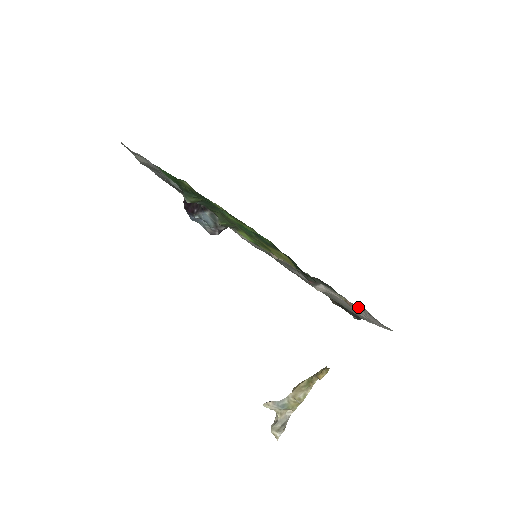
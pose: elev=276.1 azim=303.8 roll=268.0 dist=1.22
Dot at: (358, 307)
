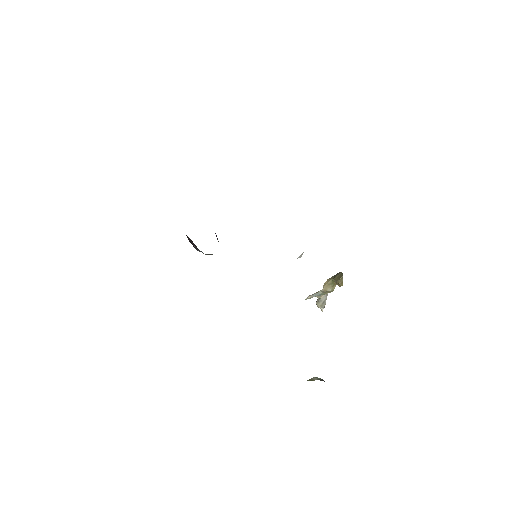
Dot at: occluded
